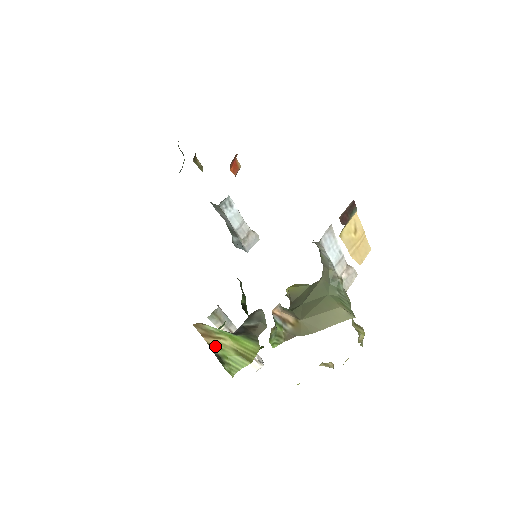
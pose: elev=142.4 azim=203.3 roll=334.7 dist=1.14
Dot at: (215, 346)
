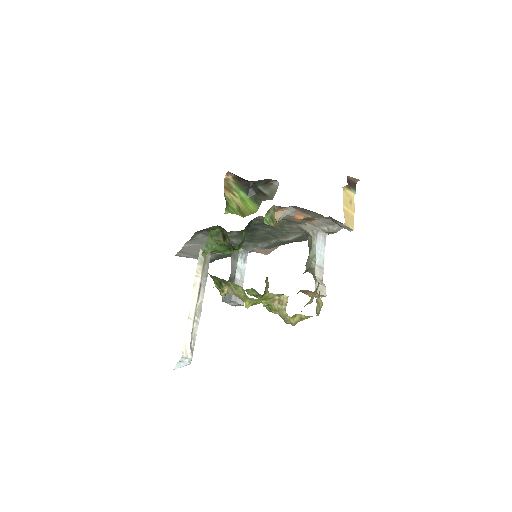
Dot at: (227, 197)
